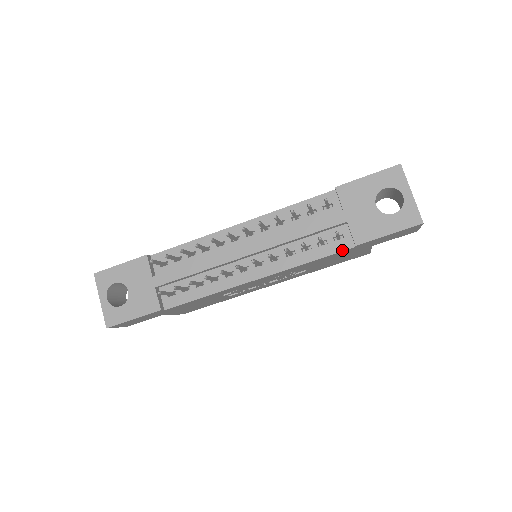
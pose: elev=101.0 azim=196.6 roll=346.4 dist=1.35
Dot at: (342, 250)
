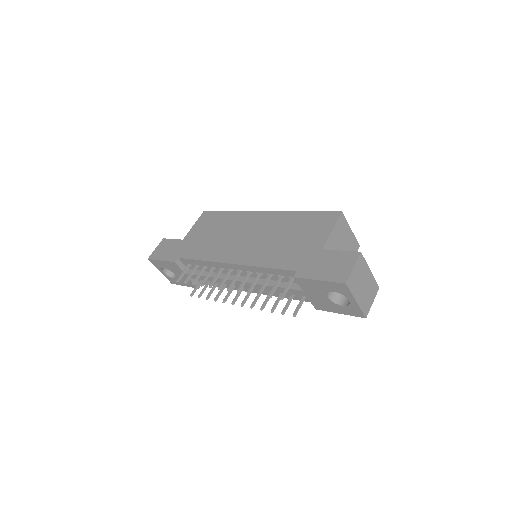
Dot at: occluded
